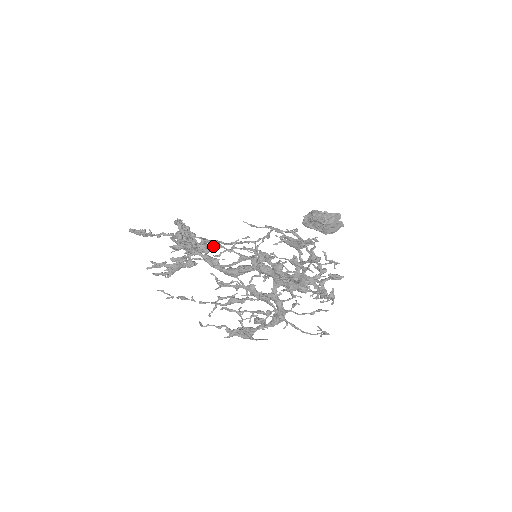
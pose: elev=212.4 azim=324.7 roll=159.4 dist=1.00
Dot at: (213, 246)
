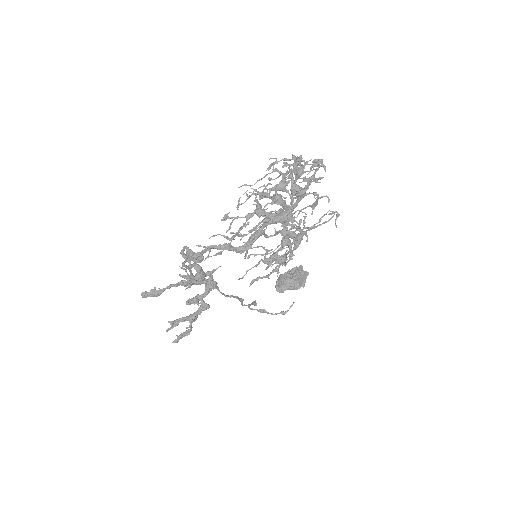
Dot at: (223, 219)
